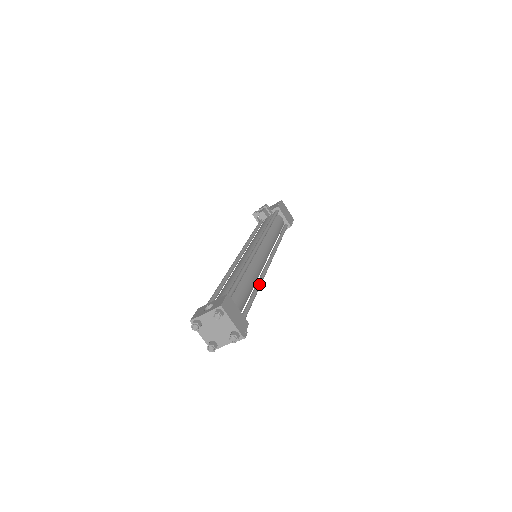
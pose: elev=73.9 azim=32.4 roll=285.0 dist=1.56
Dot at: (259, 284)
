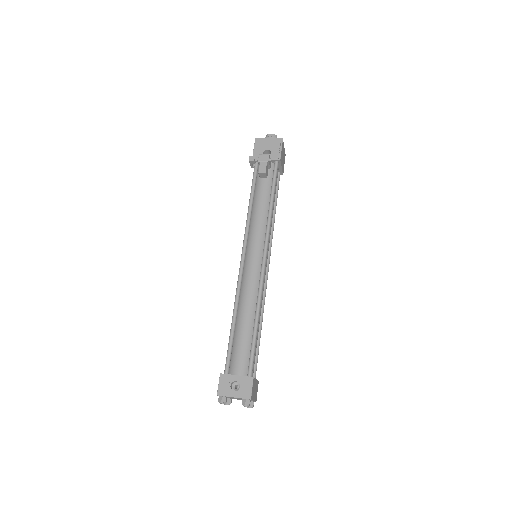
Dot at: occluded
